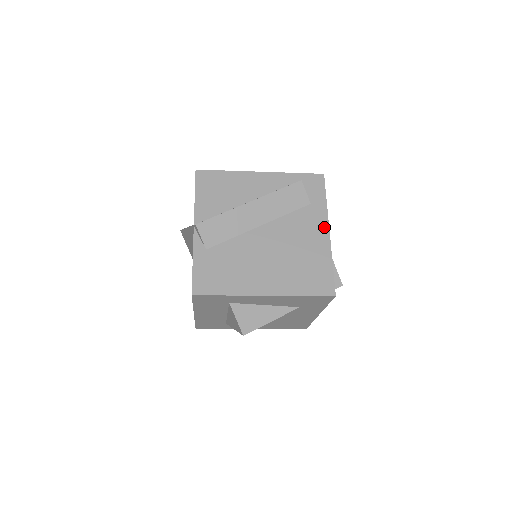
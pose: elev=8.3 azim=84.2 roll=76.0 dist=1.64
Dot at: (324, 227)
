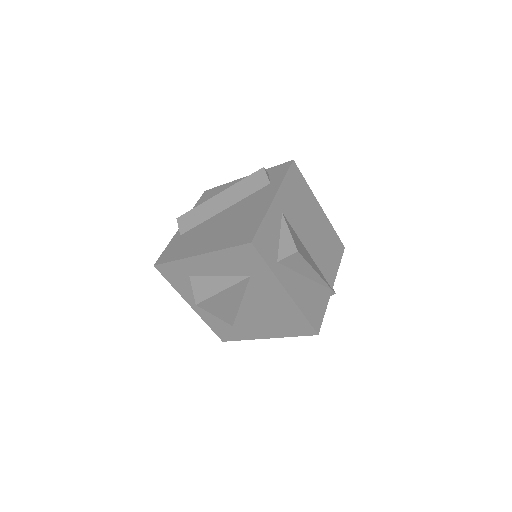
Dot at: (271, 195)
